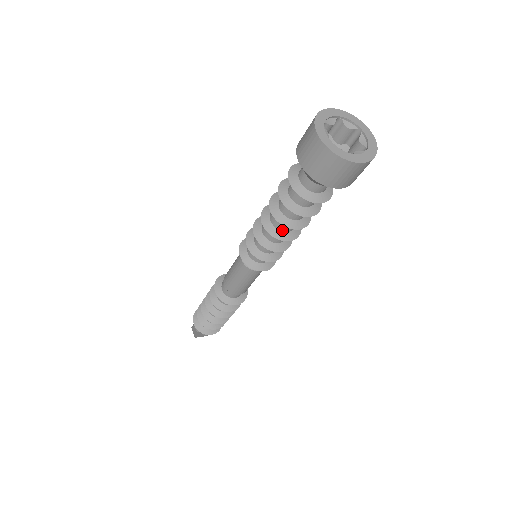
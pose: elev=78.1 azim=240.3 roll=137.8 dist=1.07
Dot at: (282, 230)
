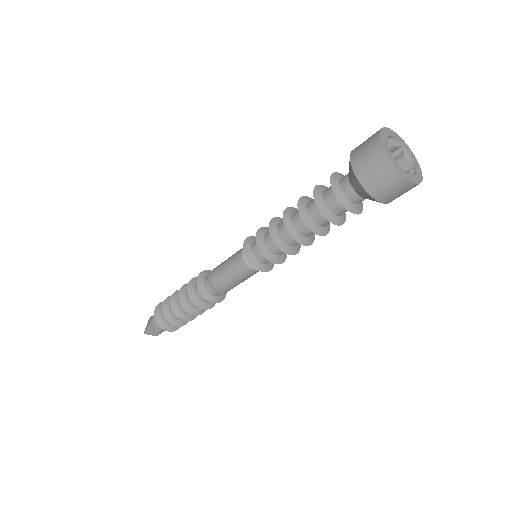
Dot at: (296, 227)
